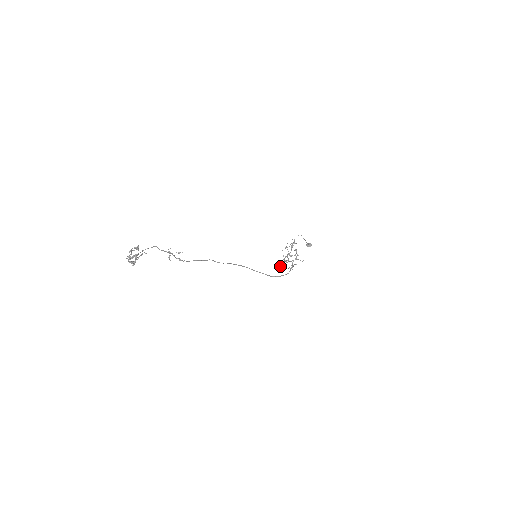
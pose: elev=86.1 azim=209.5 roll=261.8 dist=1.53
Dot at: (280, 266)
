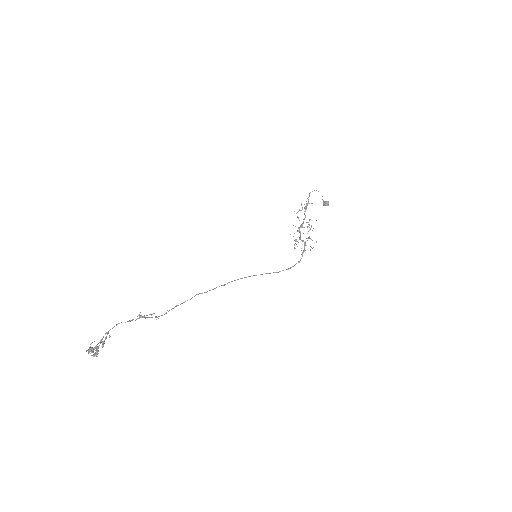
Dot at: occluded
